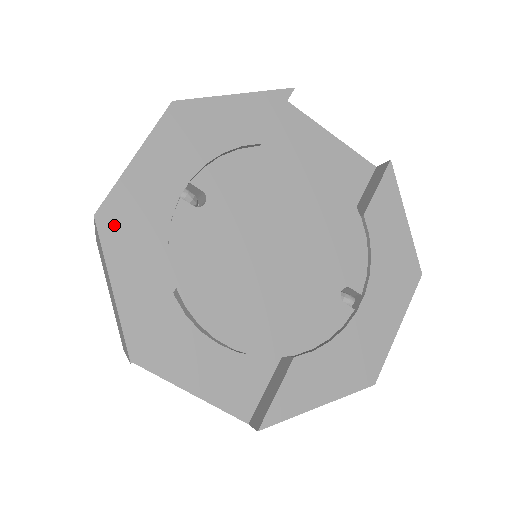
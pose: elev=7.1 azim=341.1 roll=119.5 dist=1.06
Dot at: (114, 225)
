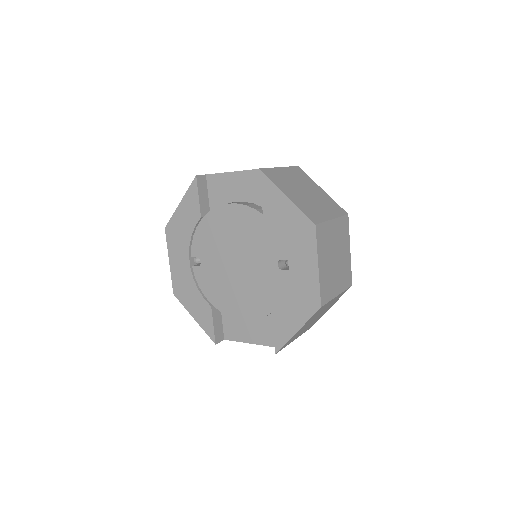
Dot at: (180, 294)
